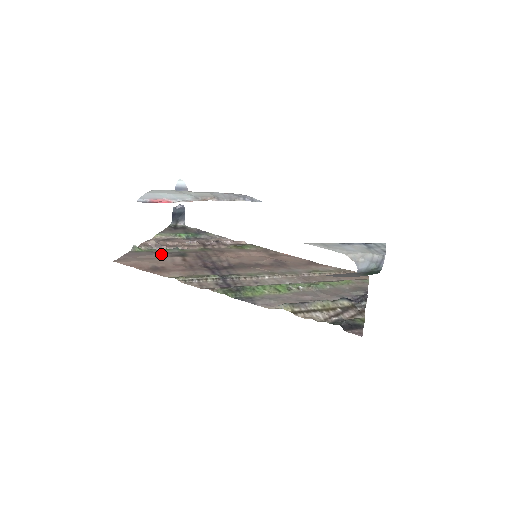
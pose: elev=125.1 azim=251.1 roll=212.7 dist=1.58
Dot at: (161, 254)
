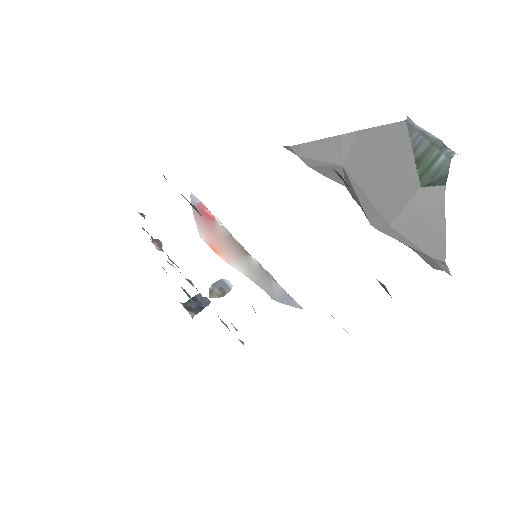
Dot at: occluded
